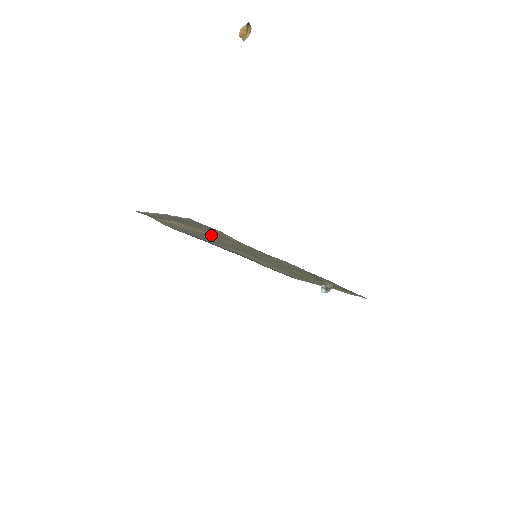
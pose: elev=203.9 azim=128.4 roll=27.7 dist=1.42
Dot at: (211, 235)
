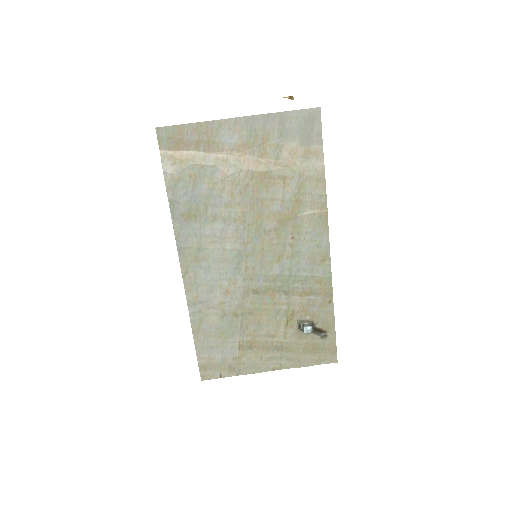
Dot at: (270, 174)
